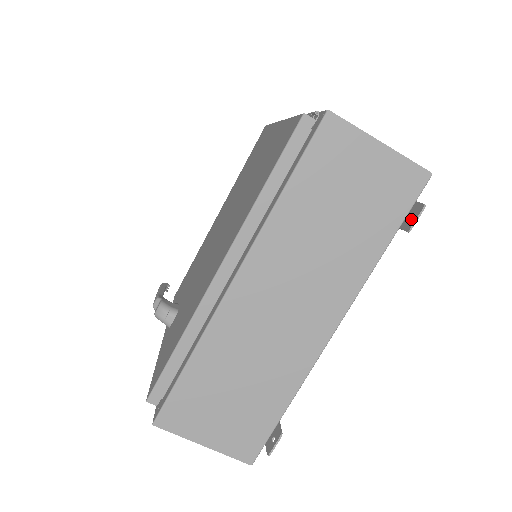
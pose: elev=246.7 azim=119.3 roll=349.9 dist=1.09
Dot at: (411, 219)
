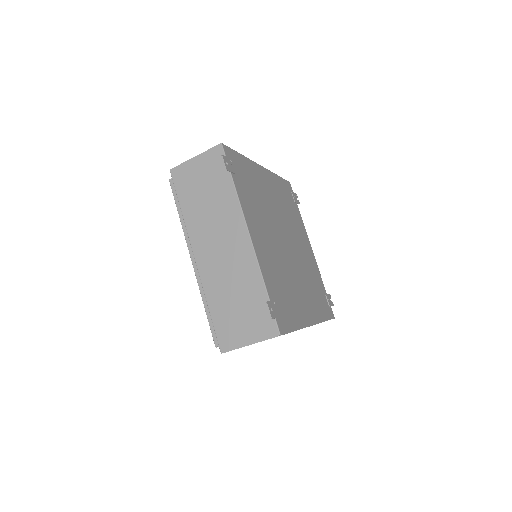
Dot at: (227, 165)
